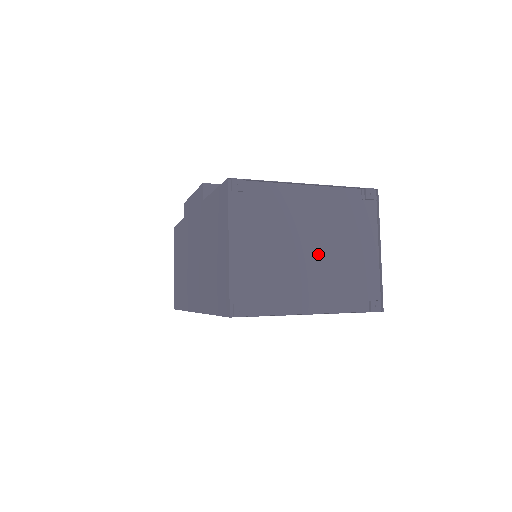
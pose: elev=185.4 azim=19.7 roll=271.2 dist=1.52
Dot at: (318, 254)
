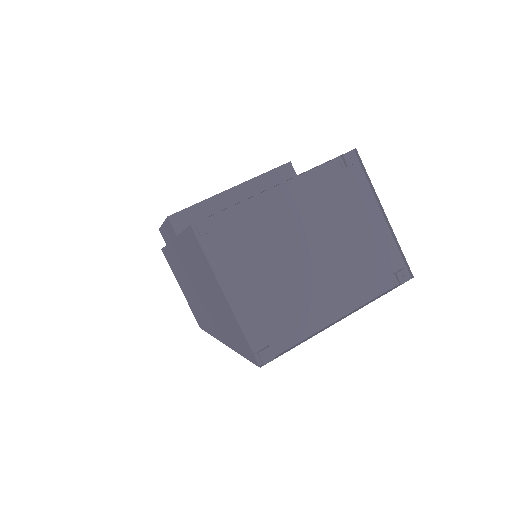
Dot at: (321, 253)
